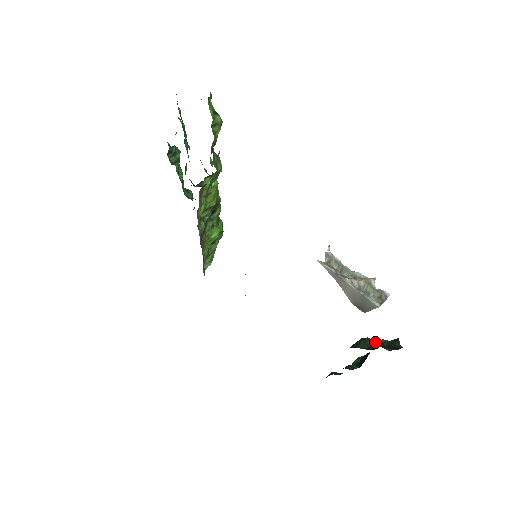
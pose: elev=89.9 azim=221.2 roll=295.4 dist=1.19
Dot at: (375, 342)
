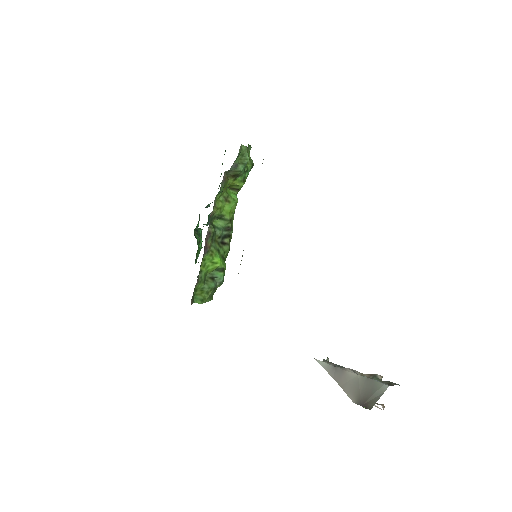
Dot at: occluded
